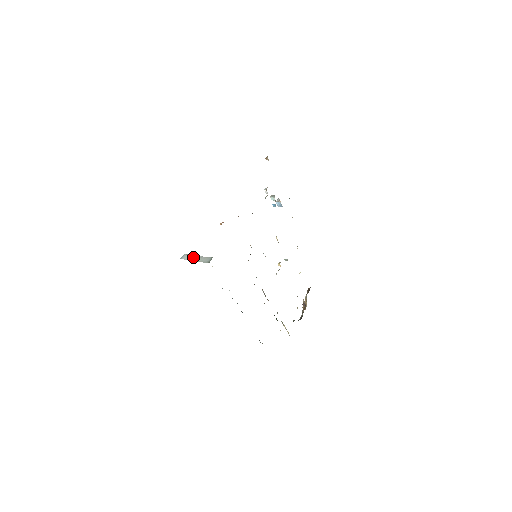
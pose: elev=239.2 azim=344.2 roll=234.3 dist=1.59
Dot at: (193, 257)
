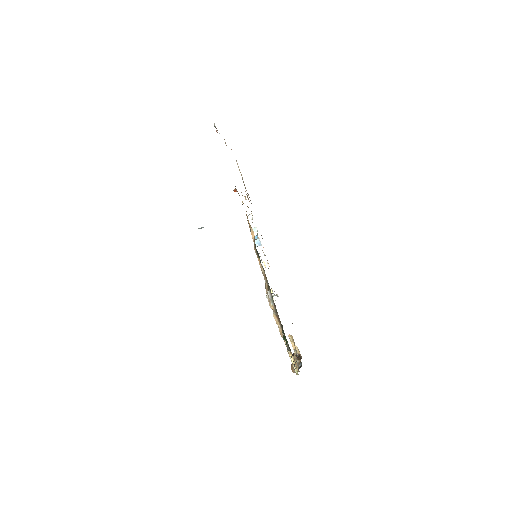
Dot at: occluded
